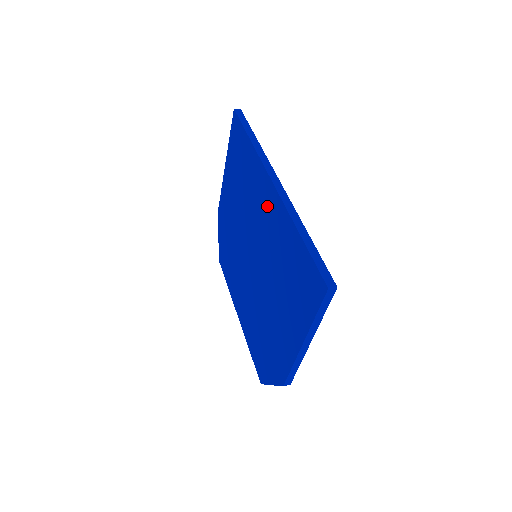
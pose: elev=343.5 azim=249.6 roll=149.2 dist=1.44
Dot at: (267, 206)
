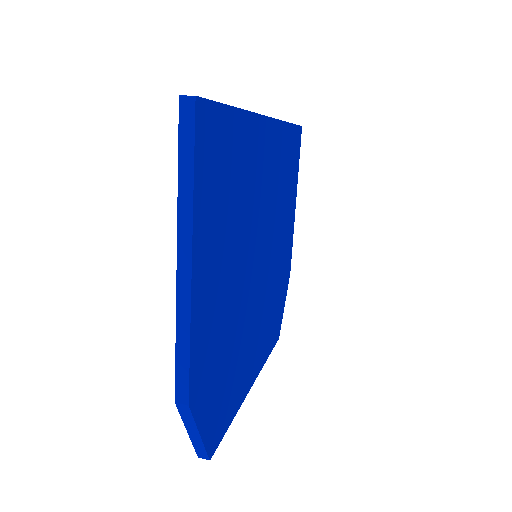
Dot at: occluded
